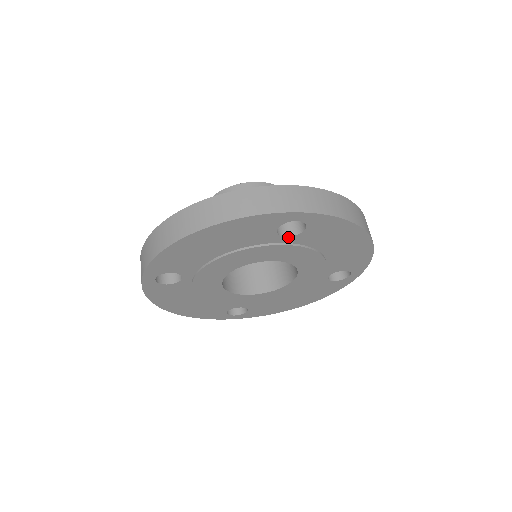
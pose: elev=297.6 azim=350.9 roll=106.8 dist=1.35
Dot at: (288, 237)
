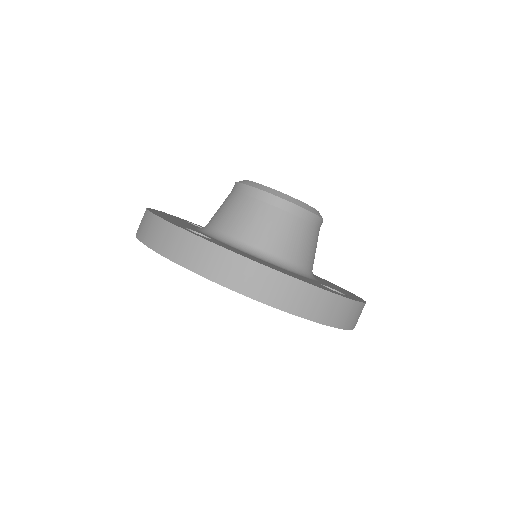
Dot at: occluded
